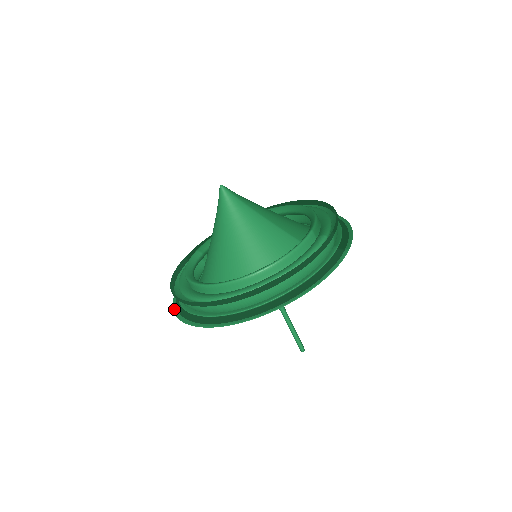
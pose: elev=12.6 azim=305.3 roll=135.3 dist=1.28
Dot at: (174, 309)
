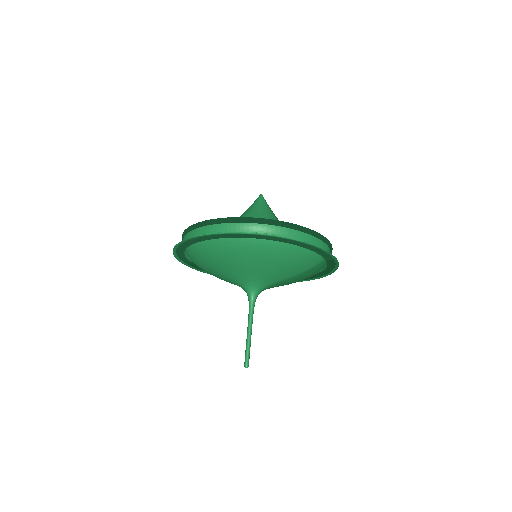
Dot at: (177, 245)
